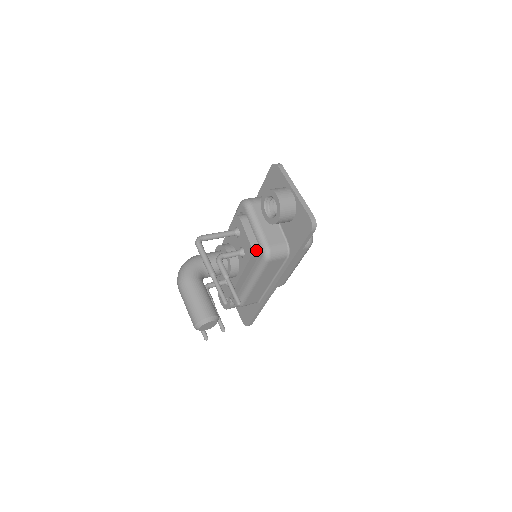
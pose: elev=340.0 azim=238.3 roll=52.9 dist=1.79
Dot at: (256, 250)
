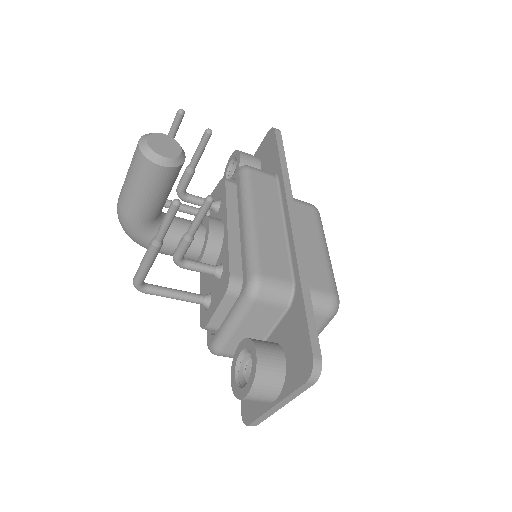
Dot at: (230, 180)
